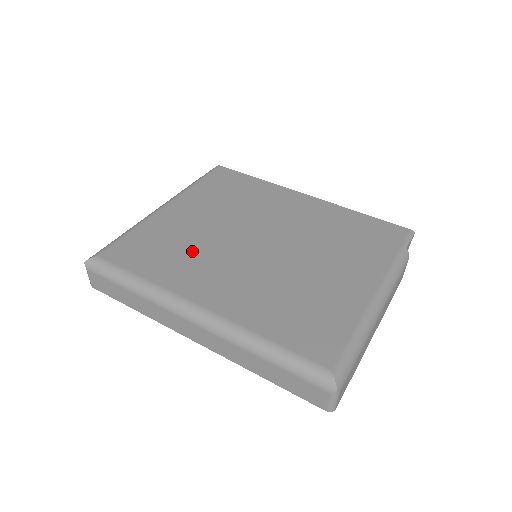
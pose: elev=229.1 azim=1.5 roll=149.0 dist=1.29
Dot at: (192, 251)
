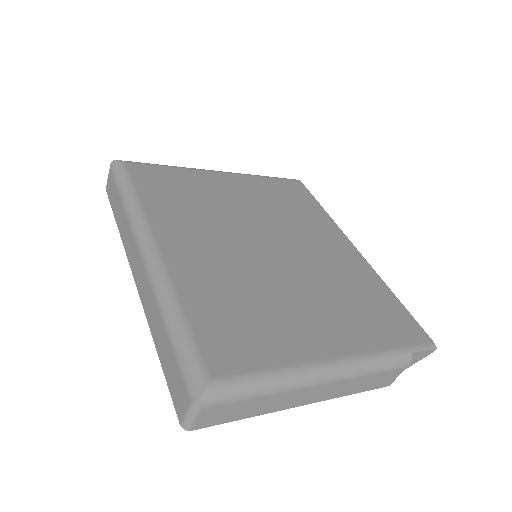
Dot at: (202, 210)
